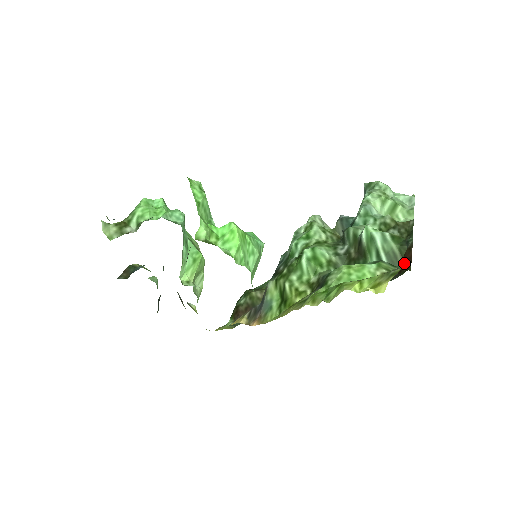
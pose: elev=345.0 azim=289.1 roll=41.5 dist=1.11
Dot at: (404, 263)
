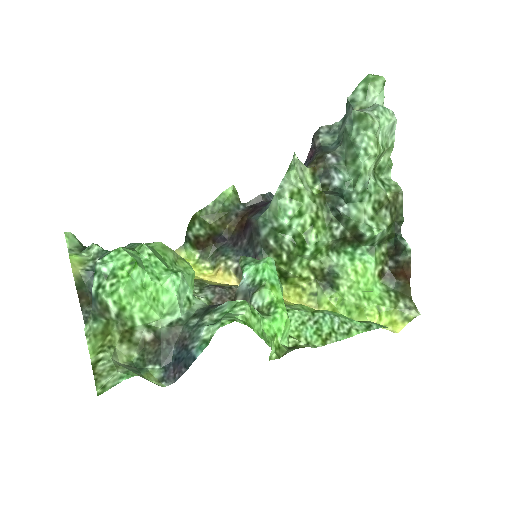
Dot at: (401, 275)
